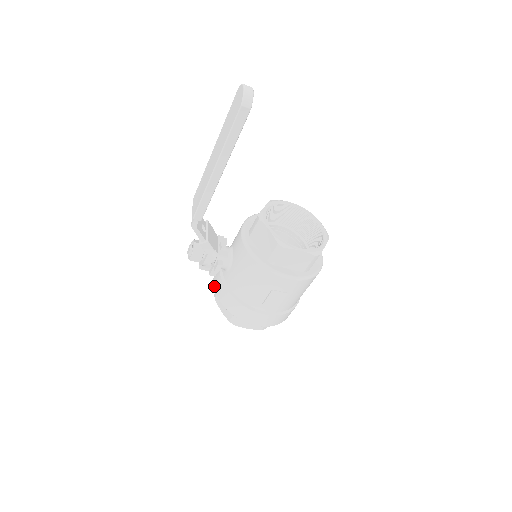
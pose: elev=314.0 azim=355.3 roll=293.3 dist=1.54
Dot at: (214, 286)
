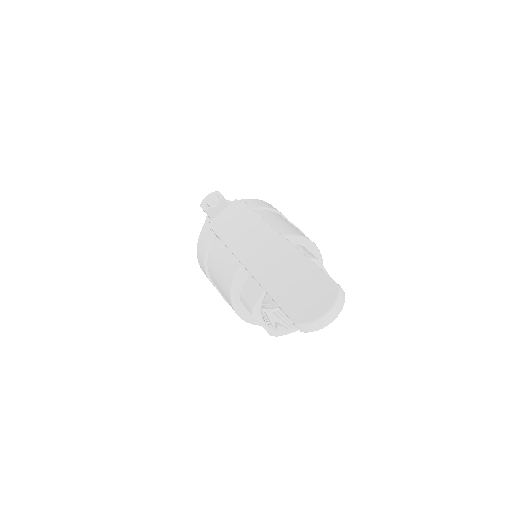
Dot at: occluded
